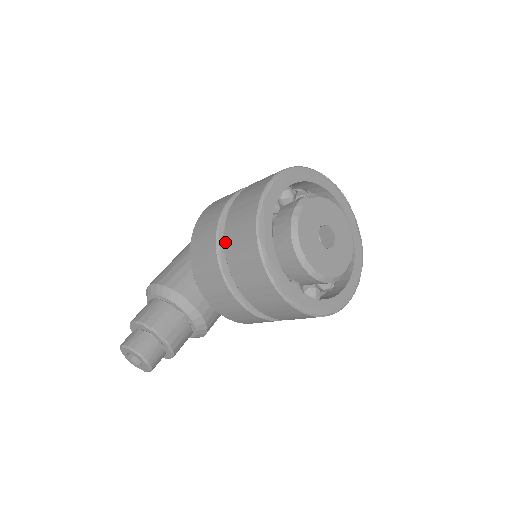
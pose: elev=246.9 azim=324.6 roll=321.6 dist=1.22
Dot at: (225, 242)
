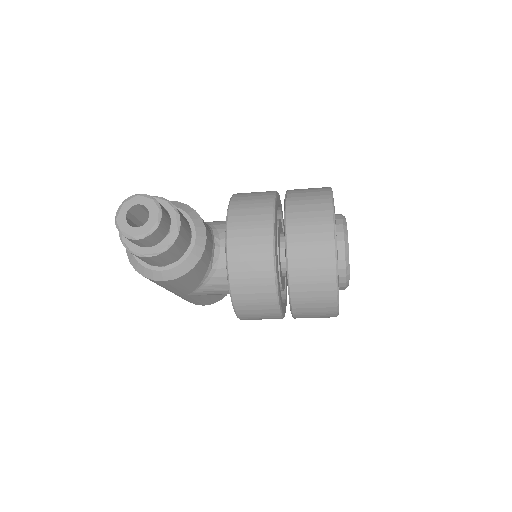
Dot at: (288, 194)
